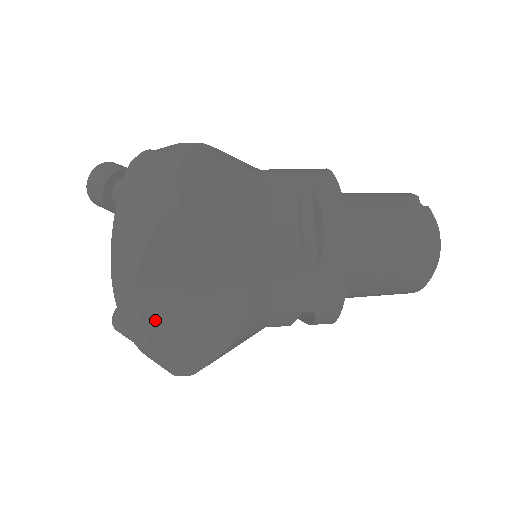
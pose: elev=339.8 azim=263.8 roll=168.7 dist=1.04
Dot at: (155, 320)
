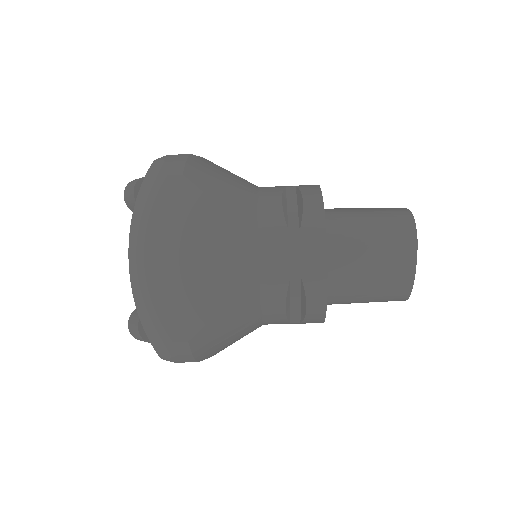
Dot at: (157, 273)
